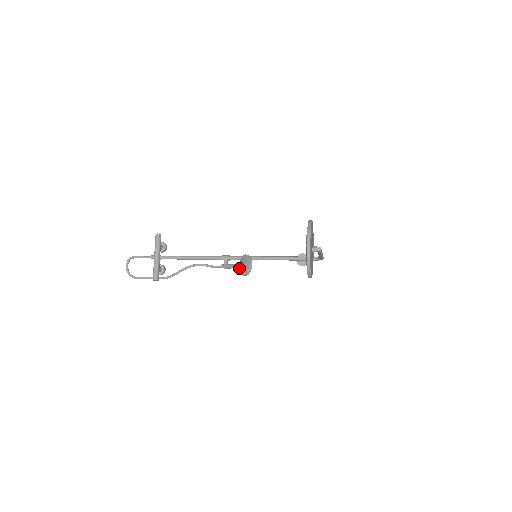
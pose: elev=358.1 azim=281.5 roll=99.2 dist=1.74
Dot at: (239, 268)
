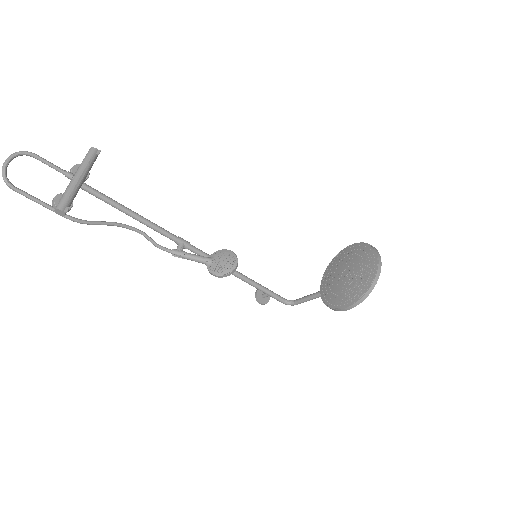
Dot at: (208, 263)
